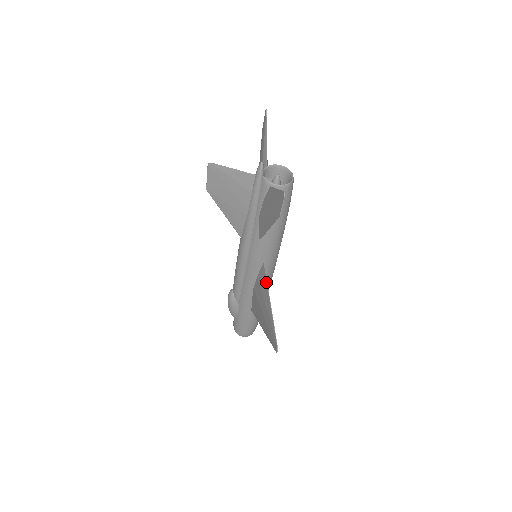
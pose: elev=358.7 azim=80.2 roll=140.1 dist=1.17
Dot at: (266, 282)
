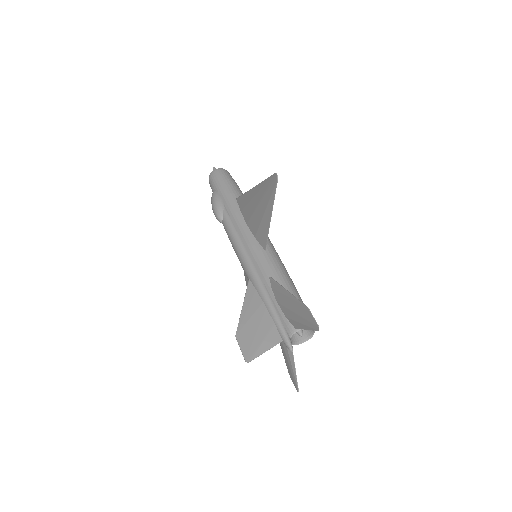
Dot at: occluded
